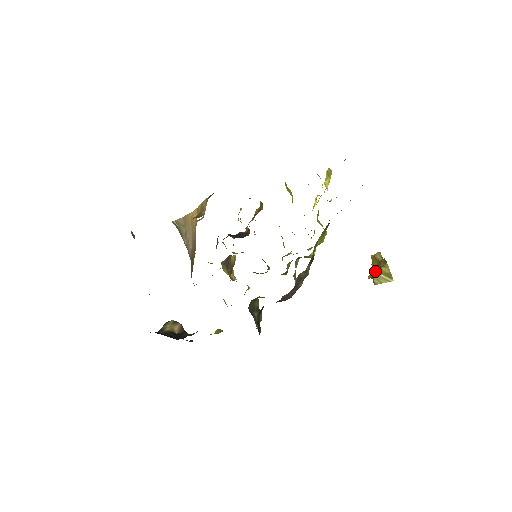
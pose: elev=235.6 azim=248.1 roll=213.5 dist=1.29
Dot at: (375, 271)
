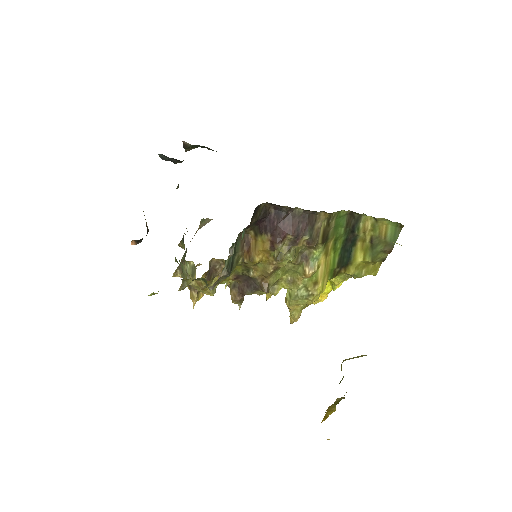
Dot at: occluded
